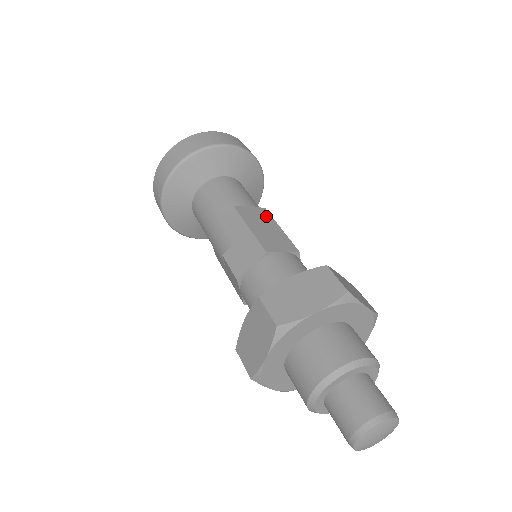
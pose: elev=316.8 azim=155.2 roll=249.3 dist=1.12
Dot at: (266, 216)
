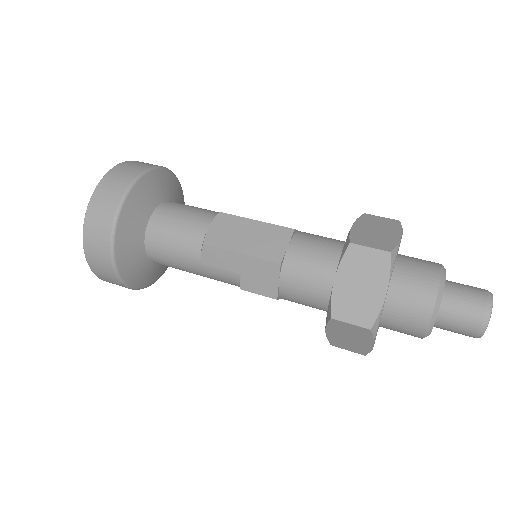
Dot at: (231, 221)
